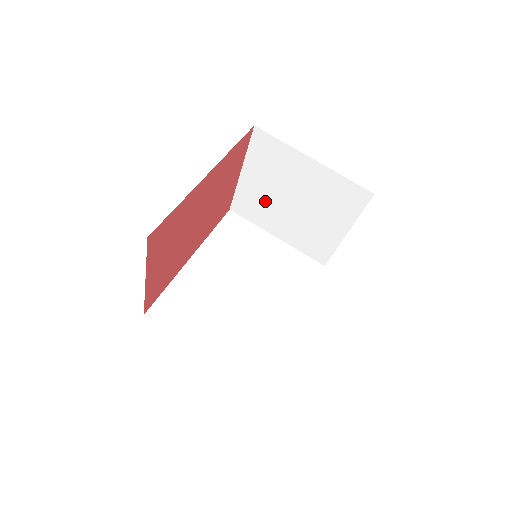
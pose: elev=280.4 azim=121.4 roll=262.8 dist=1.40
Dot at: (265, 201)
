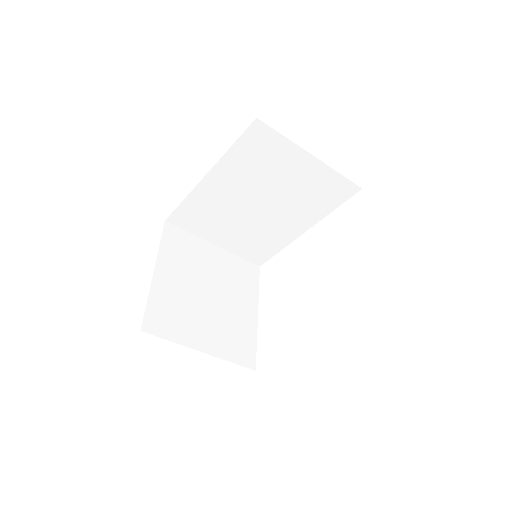
Dot at: occluded
